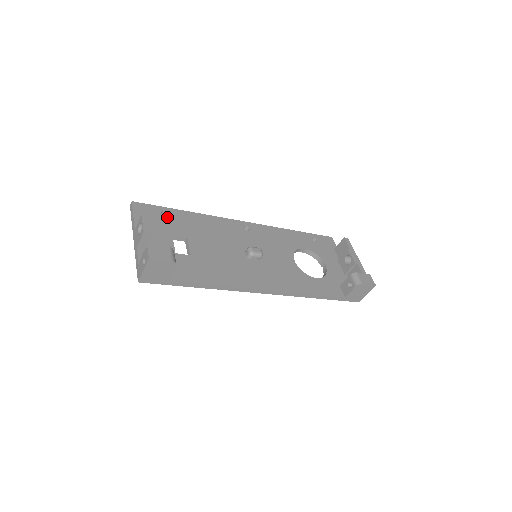
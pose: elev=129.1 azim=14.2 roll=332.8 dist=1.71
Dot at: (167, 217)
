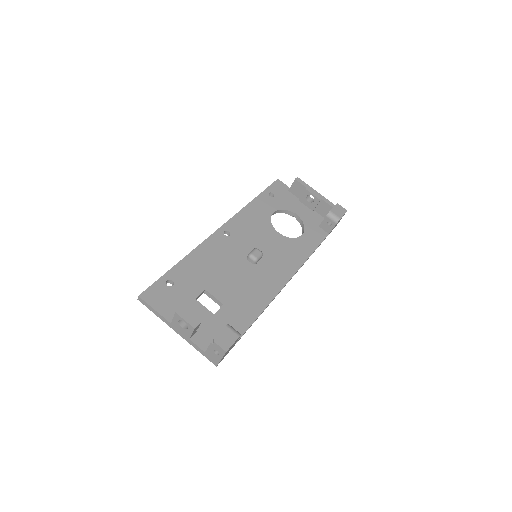
Dot at: (175, 284)
